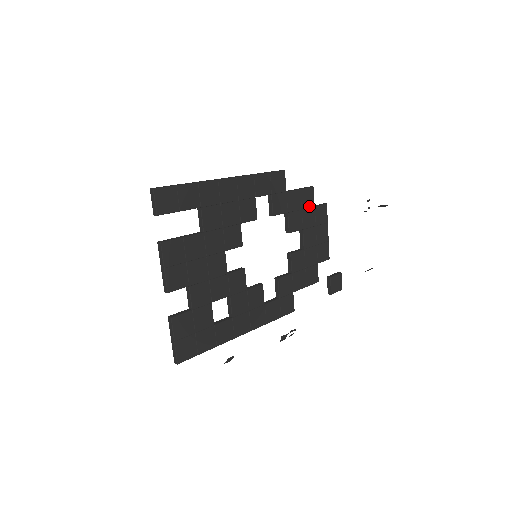
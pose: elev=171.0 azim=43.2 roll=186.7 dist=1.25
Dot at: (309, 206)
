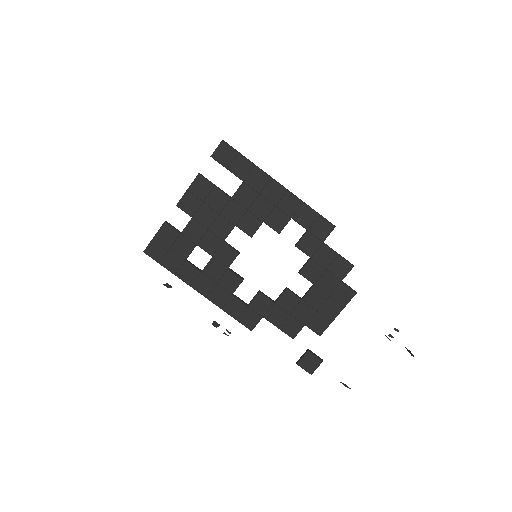
Dot at: (336, 275)
